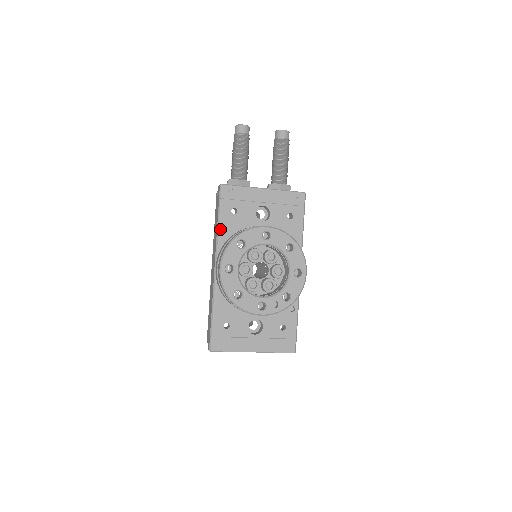
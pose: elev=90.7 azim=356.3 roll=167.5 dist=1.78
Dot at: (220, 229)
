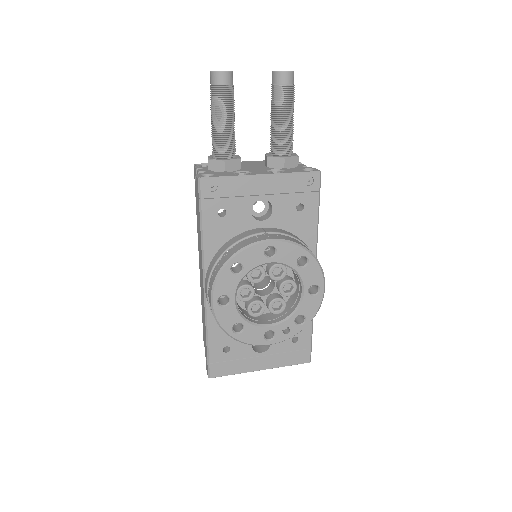
Dot at: (205, 240)
